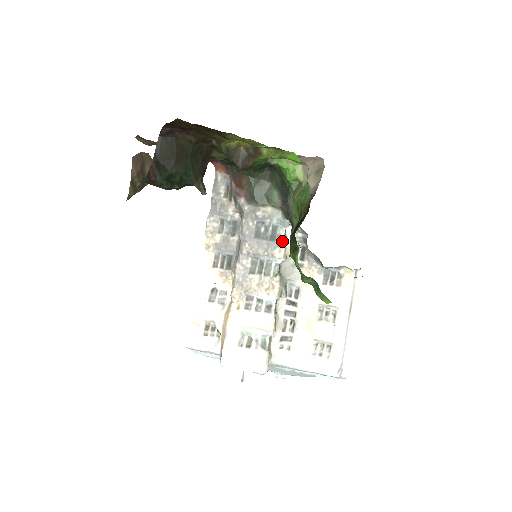
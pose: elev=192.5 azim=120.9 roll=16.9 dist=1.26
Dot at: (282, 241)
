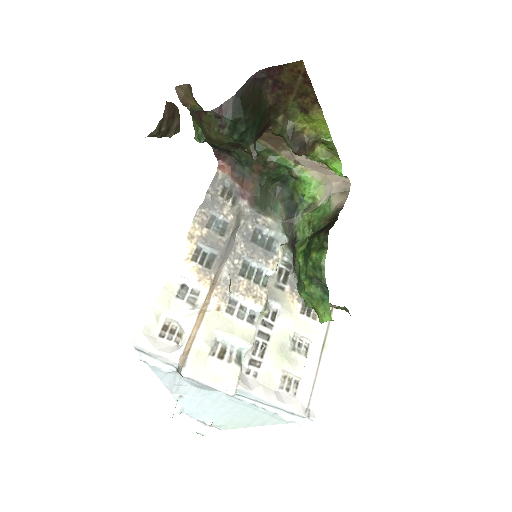
Dot at: (277, 254)
